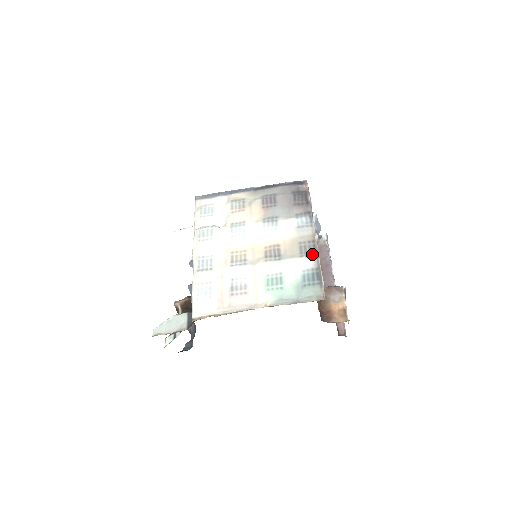
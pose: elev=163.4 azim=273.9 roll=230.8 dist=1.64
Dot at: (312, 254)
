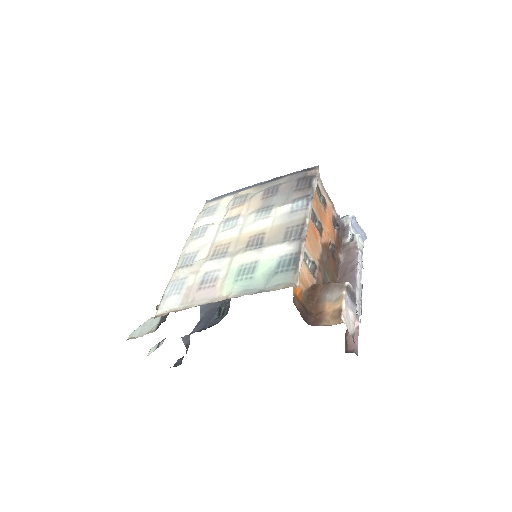
Dot at: (296, 238)
